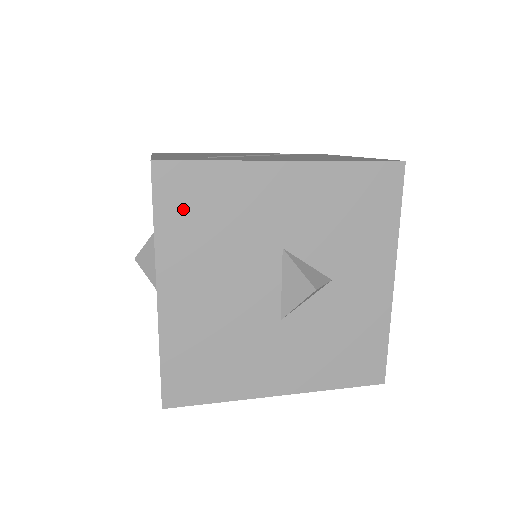
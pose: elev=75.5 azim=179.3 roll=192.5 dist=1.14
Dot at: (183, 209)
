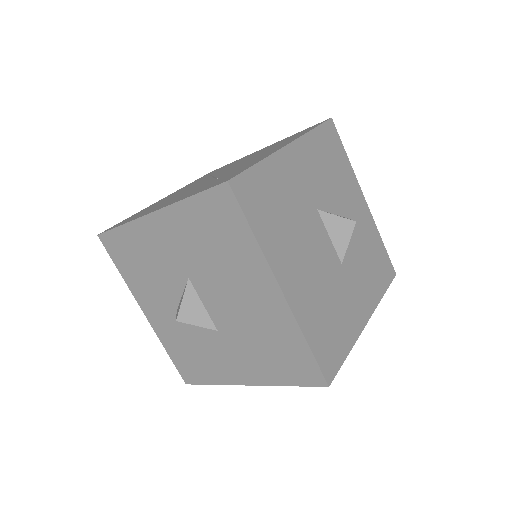
Dot at: (262, 211)
